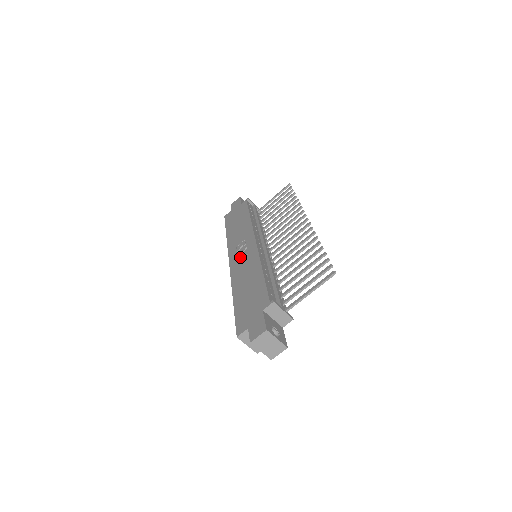
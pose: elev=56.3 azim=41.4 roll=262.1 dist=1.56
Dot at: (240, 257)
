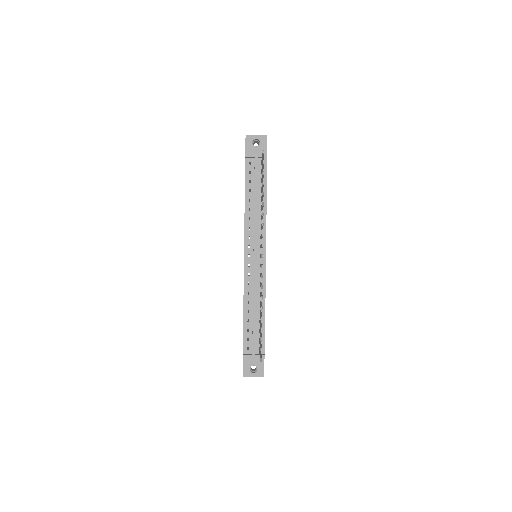
Dot at: occluded
